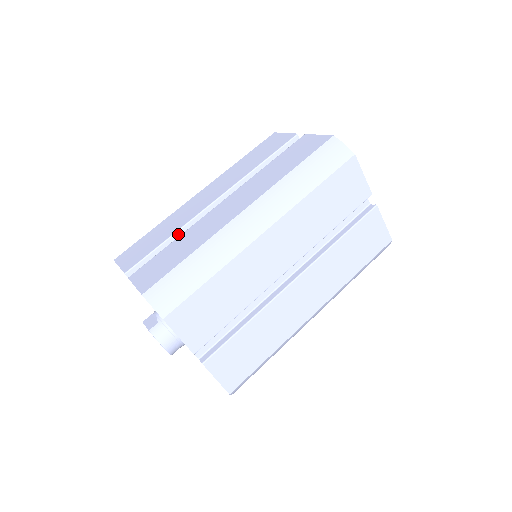
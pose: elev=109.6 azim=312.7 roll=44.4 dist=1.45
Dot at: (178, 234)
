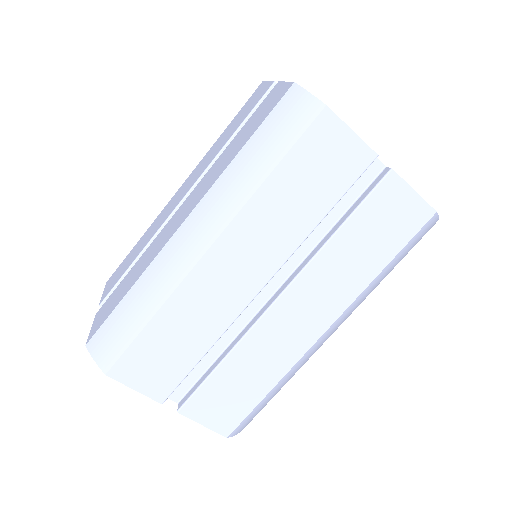
Dot at: occluded
